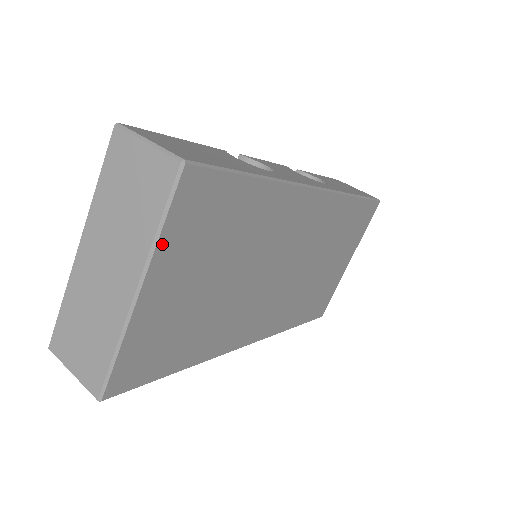
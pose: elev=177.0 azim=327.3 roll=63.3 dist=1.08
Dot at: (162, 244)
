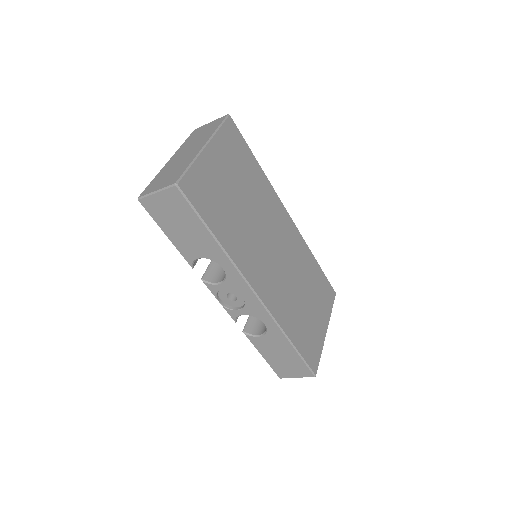
Dot at: (218, 136)
